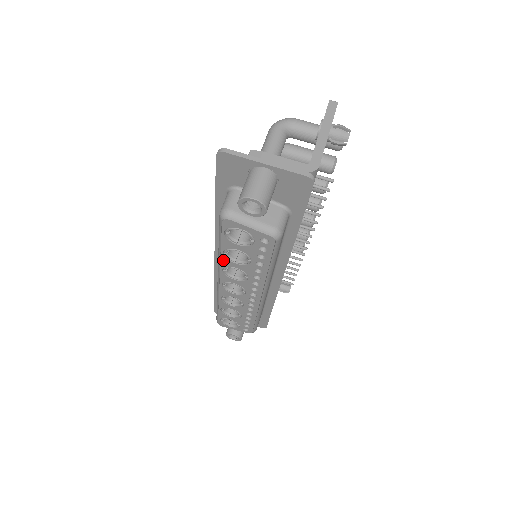
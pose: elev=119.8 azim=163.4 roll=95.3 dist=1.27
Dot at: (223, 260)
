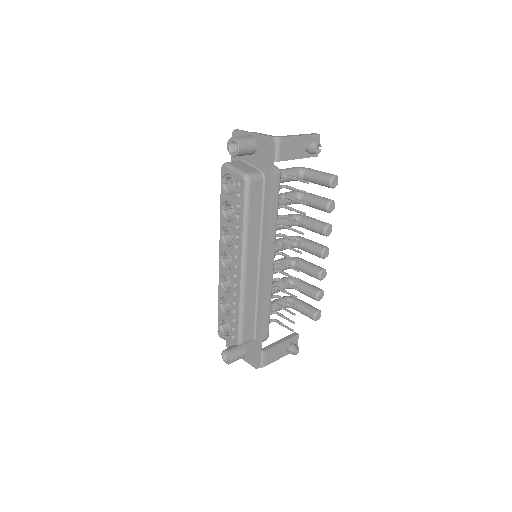
Dot at: (221, 219)
